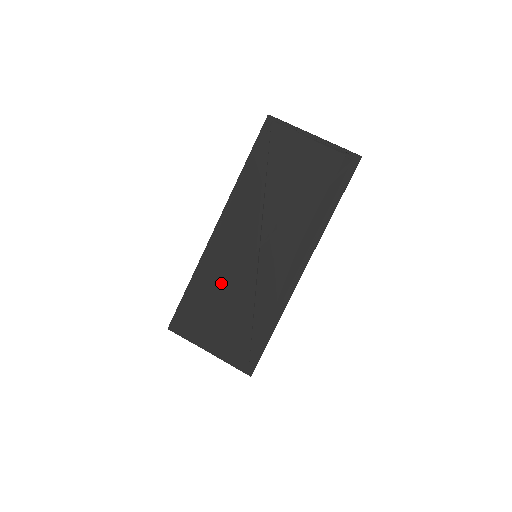
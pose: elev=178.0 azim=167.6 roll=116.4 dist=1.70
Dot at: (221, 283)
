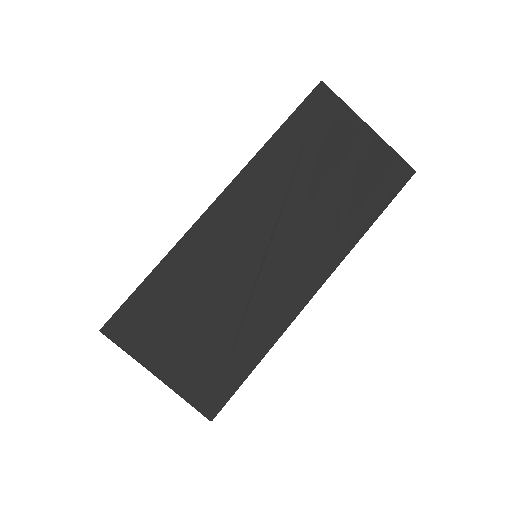
Dot at: (202, 281)
